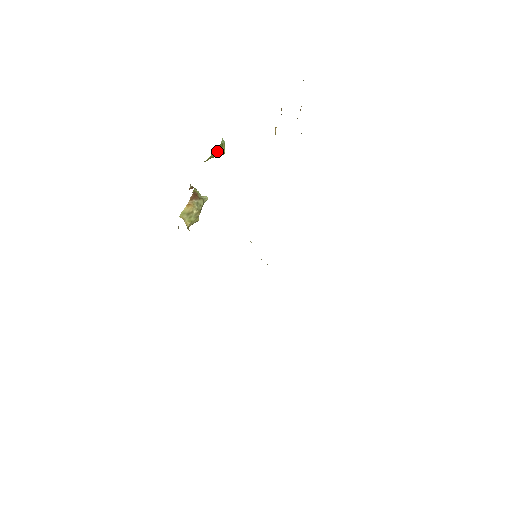
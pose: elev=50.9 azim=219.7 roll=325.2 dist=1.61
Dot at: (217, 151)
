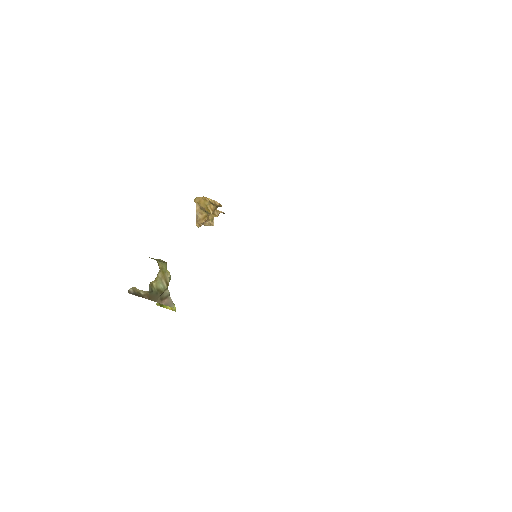
Dot at: occluded
